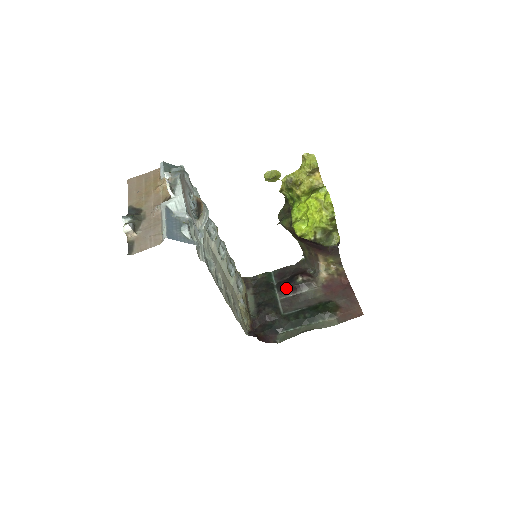
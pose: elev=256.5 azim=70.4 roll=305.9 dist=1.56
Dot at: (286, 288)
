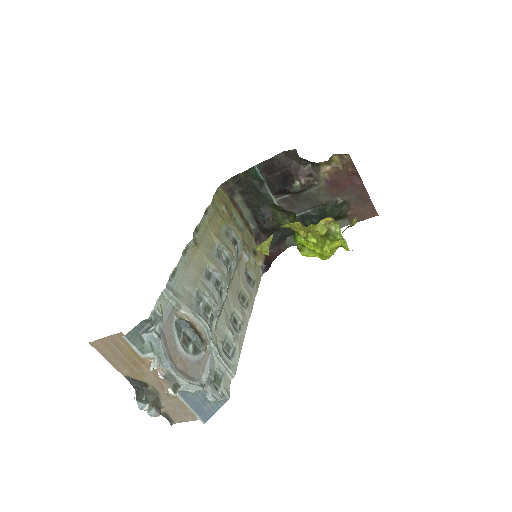
Dot at: (281, 192)
